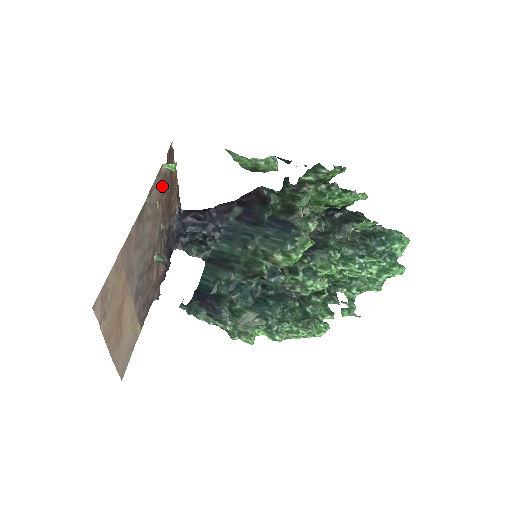
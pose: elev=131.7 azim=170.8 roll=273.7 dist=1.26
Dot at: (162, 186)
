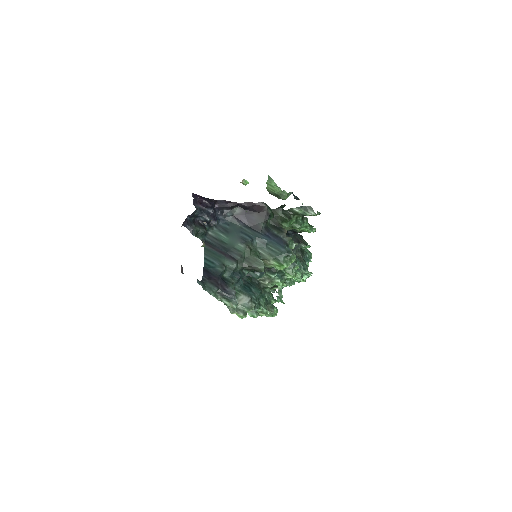
Dot at: occluded
